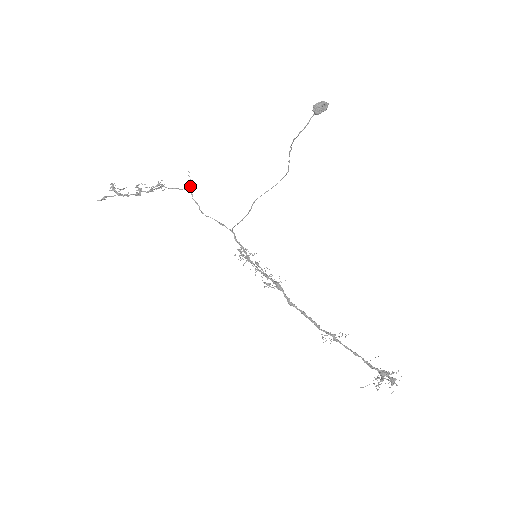
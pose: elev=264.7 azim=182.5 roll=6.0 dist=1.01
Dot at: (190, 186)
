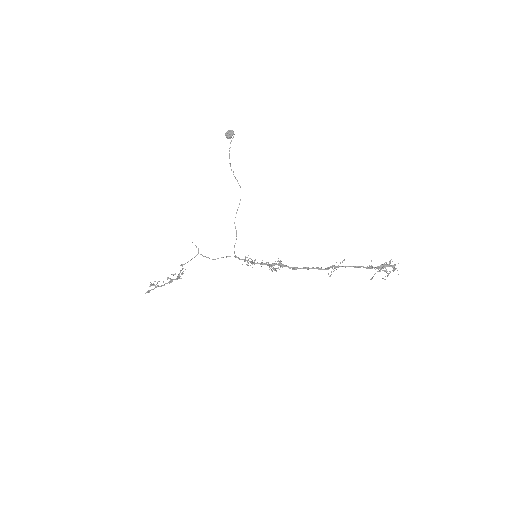
Dot at: (198, 251)
